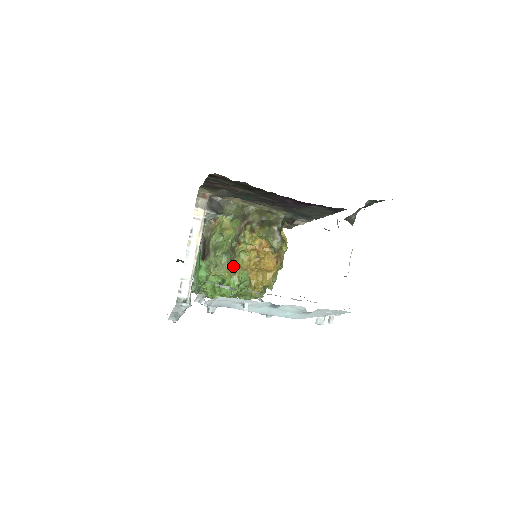
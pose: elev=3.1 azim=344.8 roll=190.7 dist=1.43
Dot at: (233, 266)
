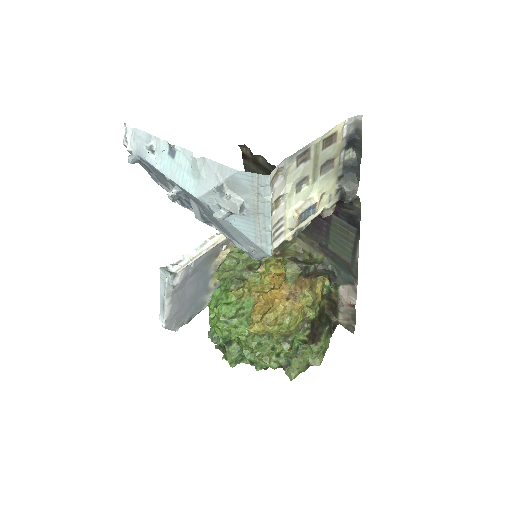
Dot at: (243, 287)
